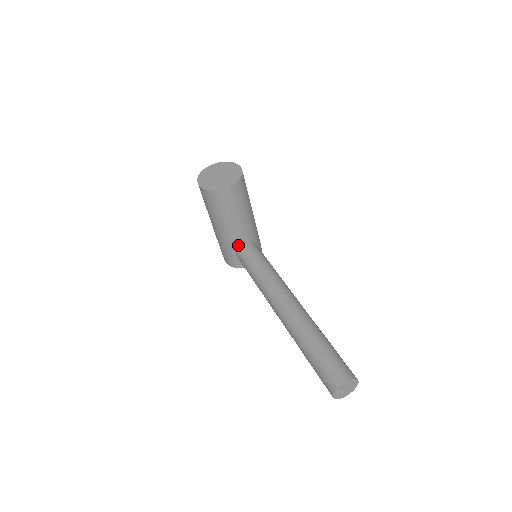
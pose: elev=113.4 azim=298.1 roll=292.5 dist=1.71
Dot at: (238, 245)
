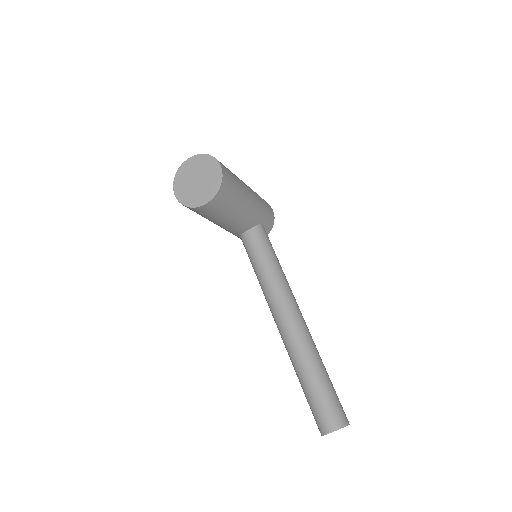
Dot at: (240, 232)
